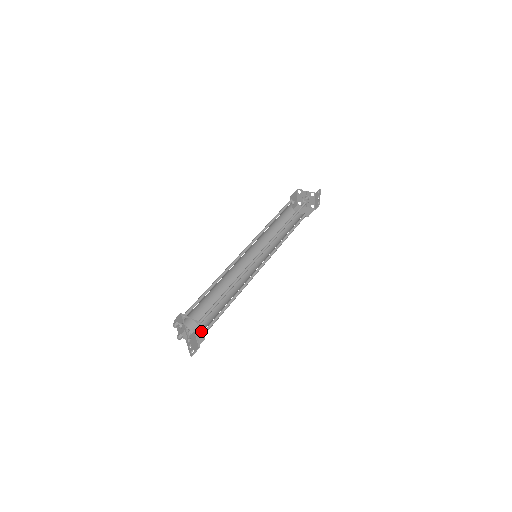
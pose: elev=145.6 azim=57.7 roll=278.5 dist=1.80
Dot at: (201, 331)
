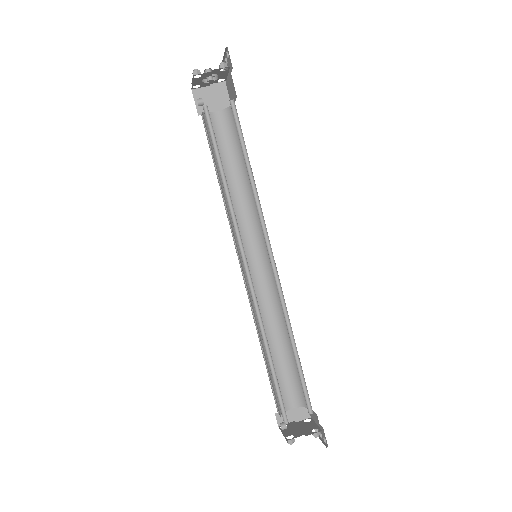
Dot at: (297, 403)
